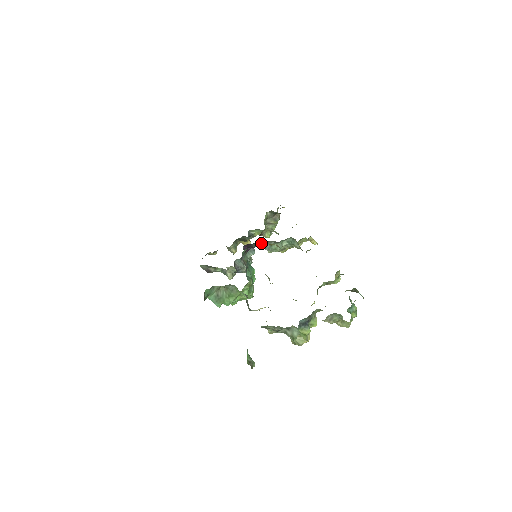
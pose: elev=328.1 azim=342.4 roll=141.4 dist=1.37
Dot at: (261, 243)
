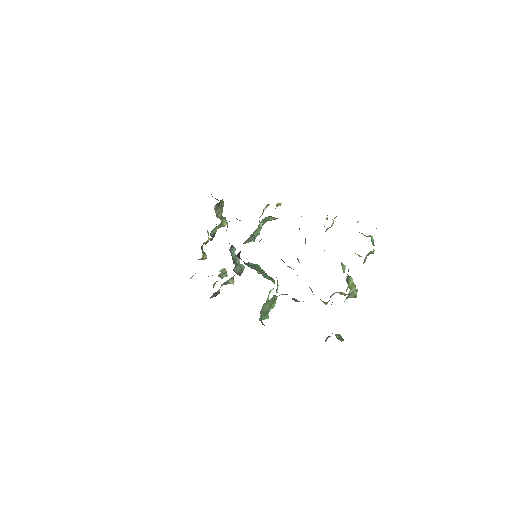
Dot at: occluded
